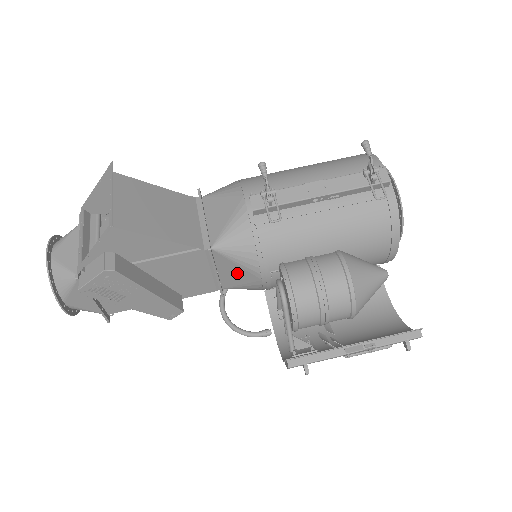
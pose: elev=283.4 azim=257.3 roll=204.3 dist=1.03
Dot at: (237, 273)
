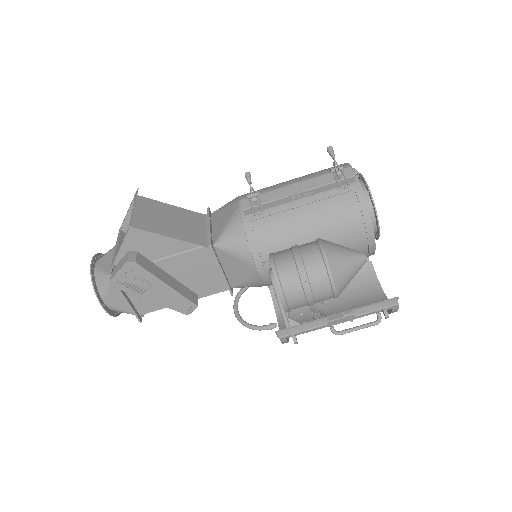
Dot at: (238, 268)
